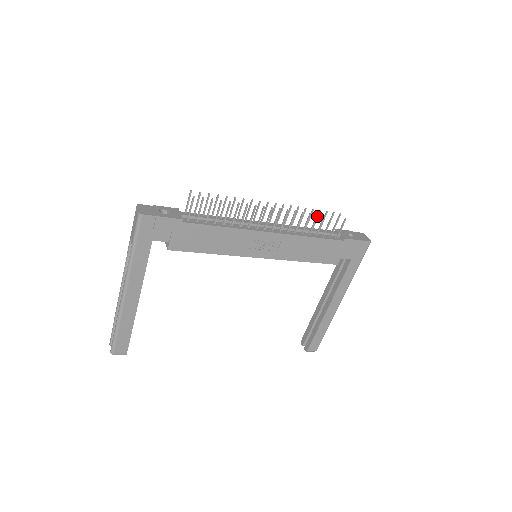
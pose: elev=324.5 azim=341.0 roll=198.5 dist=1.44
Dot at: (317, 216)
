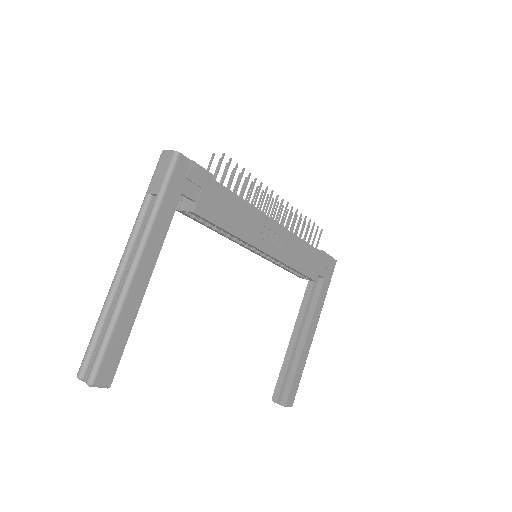
Dot at: (305, 218)
